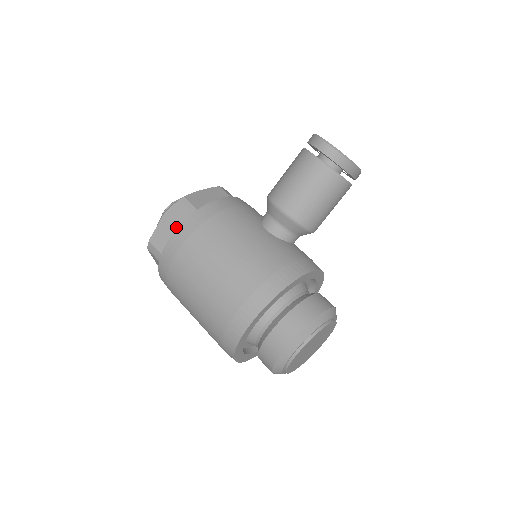
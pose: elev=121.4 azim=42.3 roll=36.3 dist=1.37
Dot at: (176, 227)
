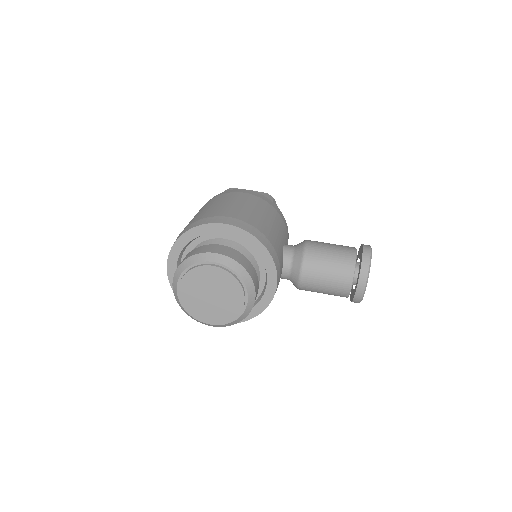
Dot at: occluded
